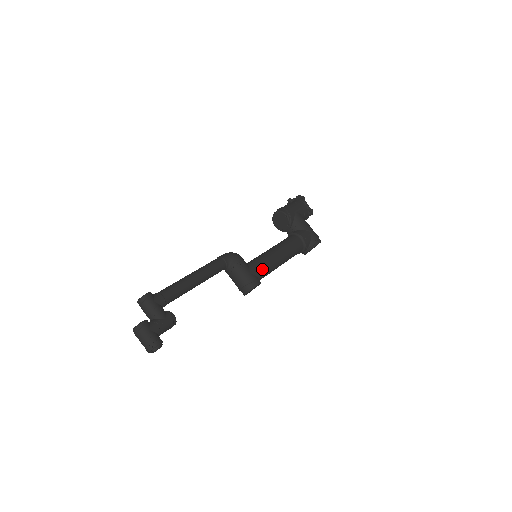
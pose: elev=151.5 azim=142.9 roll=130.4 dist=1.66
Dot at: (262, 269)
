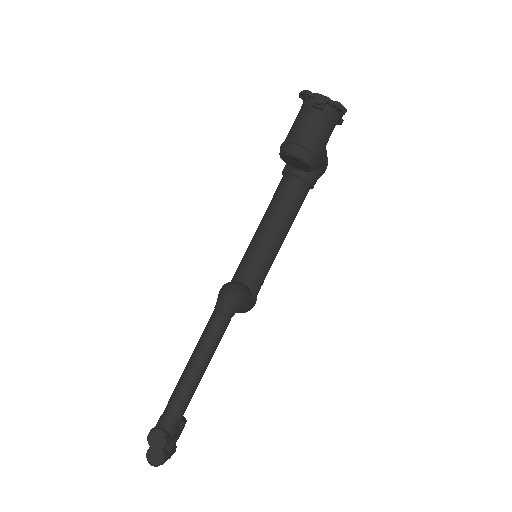
Dot at: (263, 282)
